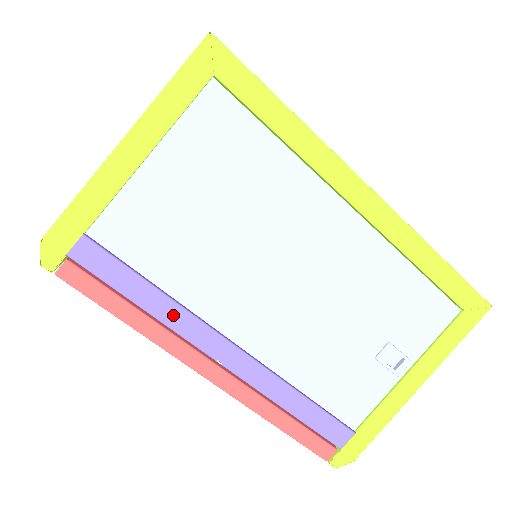
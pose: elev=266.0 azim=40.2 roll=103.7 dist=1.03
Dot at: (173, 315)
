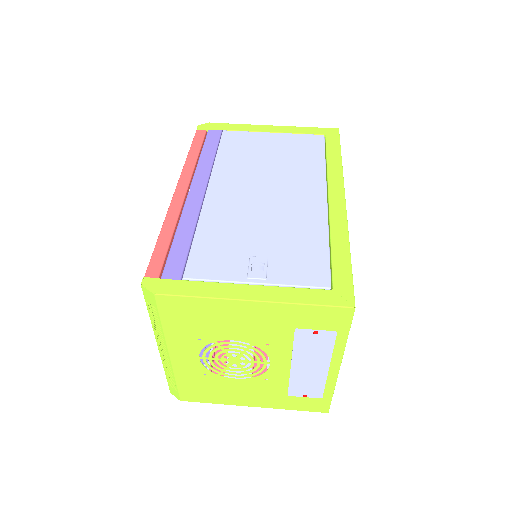
Dot at: (205, 165)
